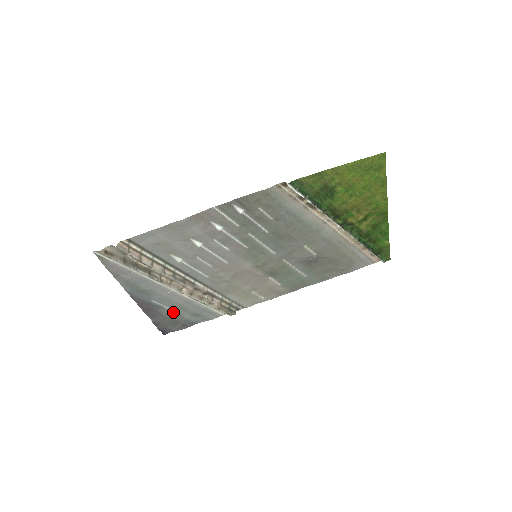
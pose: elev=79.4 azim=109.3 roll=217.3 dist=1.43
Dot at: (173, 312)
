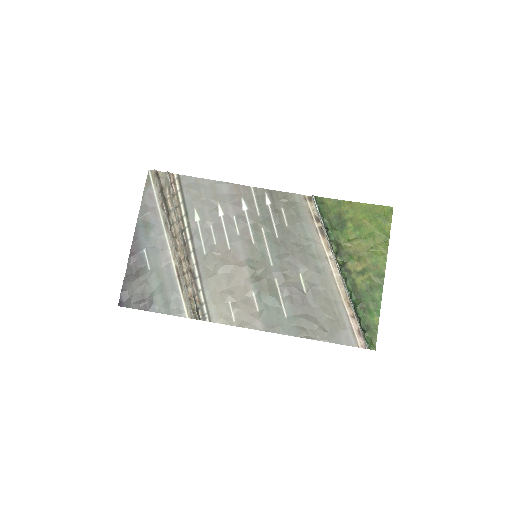
Dot at: (149, 278)
